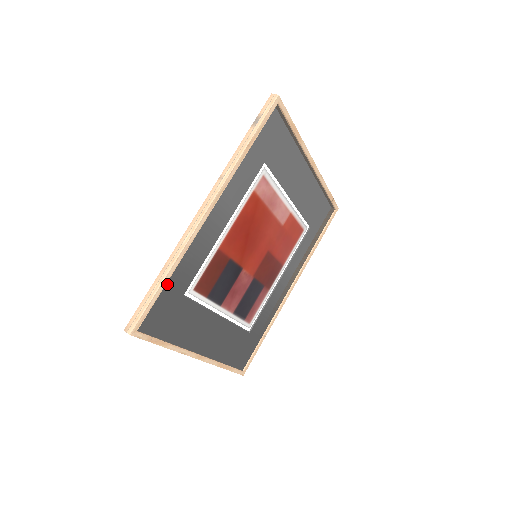
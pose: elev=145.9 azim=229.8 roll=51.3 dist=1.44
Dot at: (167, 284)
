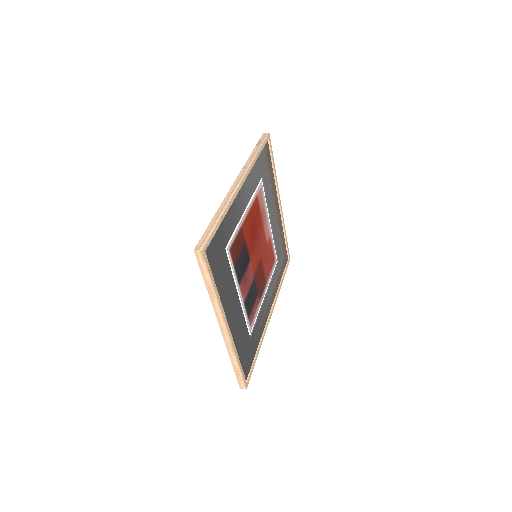
Dot at: (220, 225)
